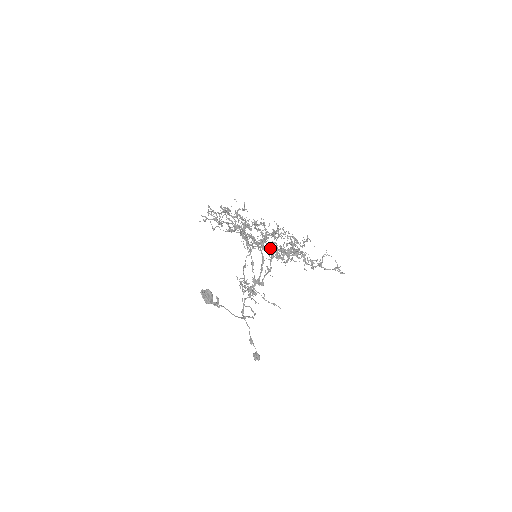
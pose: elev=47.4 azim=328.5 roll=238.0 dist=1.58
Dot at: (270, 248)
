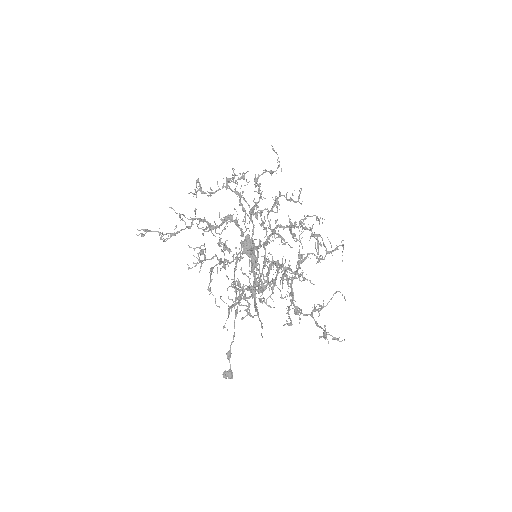
Dot at: (234, 282)
